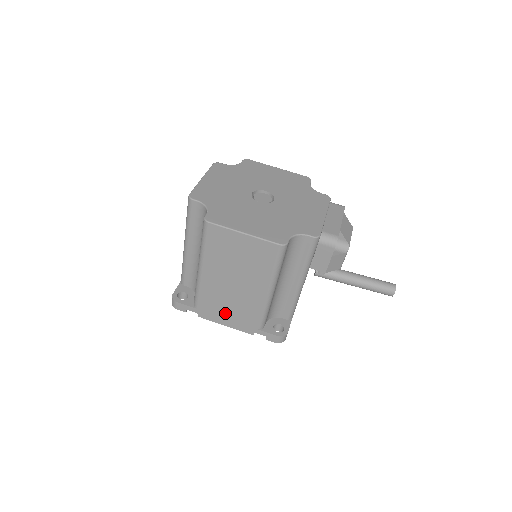
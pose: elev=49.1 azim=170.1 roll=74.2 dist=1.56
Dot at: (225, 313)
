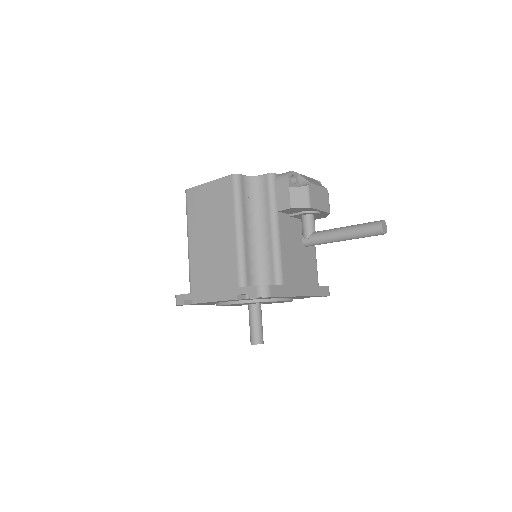
Dot at: (211, 283)
